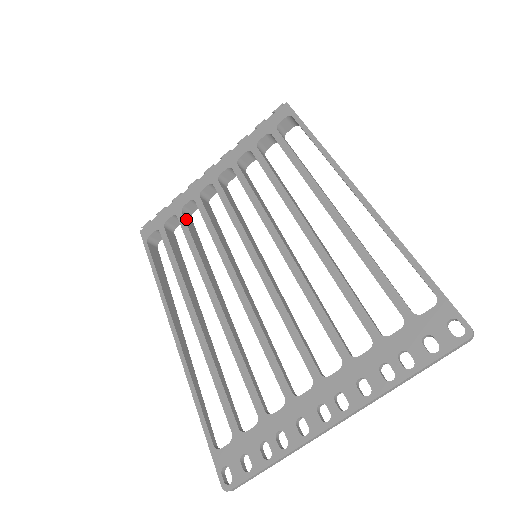
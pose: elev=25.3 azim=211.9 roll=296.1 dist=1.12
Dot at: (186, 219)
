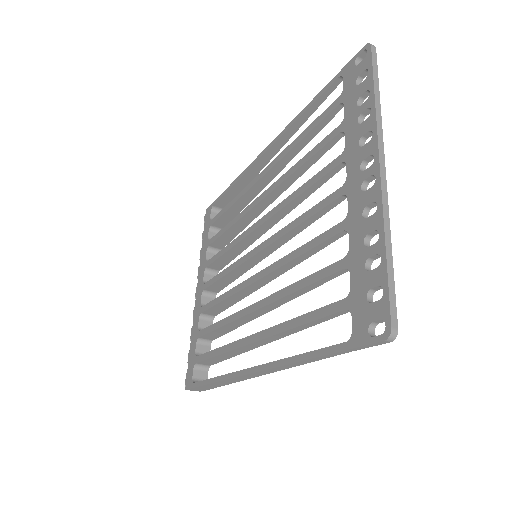
Dot at: occluded
